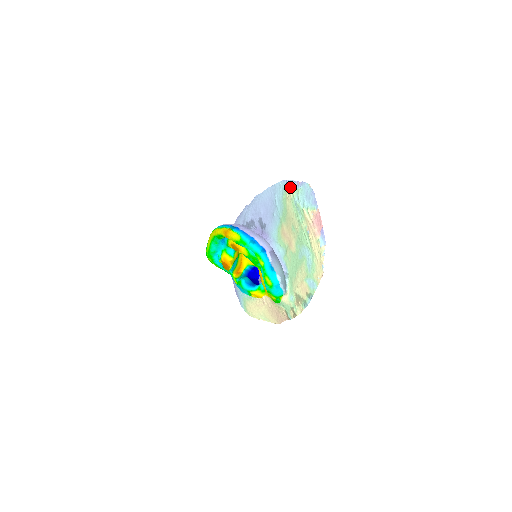
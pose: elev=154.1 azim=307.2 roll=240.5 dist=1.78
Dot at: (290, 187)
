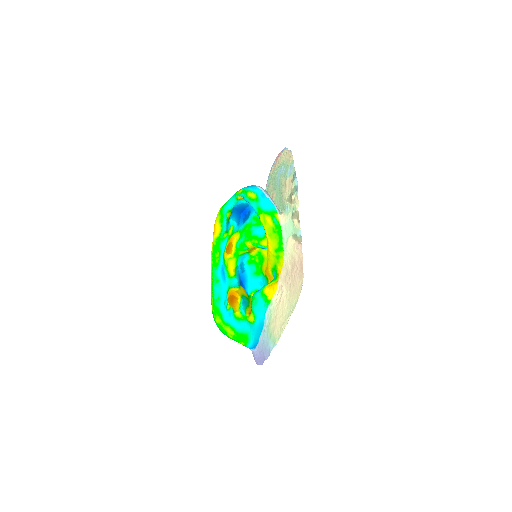
Dot at: occluded
